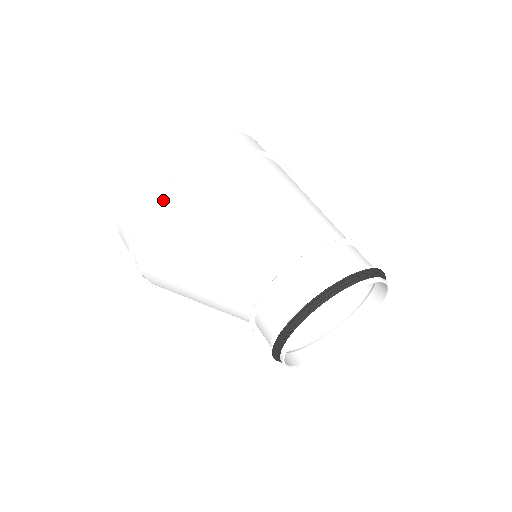
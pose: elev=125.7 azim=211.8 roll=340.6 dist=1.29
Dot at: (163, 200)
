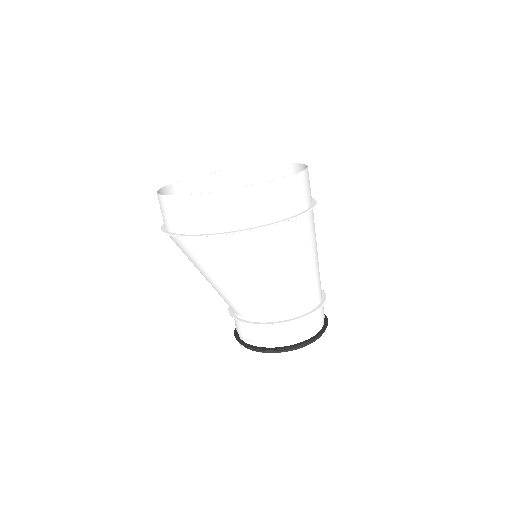
Dot at: (183, 239)
